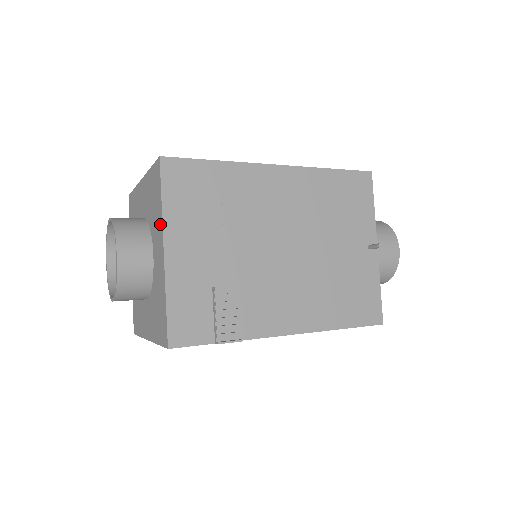
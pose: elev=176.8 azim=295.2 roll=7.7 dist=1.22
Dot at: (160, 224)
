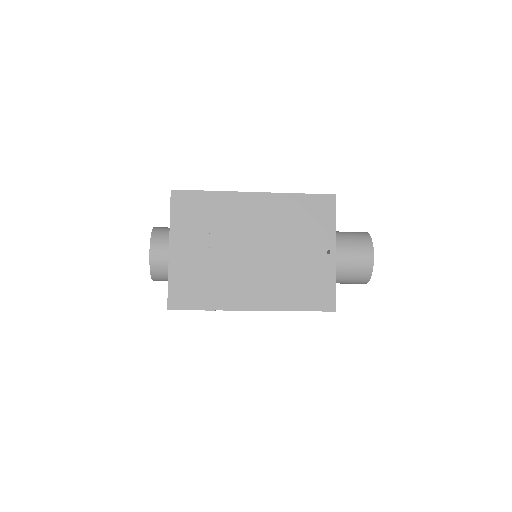
Dot at: (170, 232)
